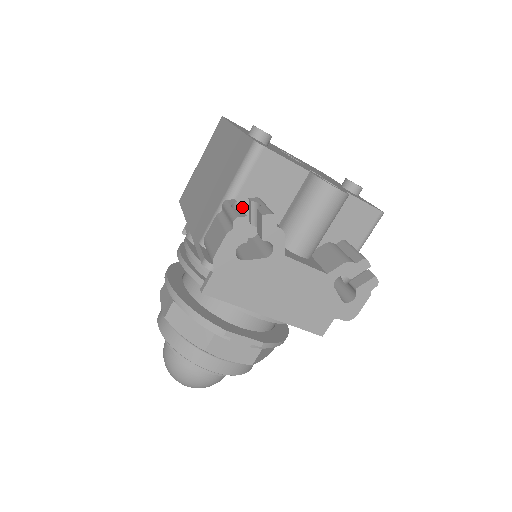
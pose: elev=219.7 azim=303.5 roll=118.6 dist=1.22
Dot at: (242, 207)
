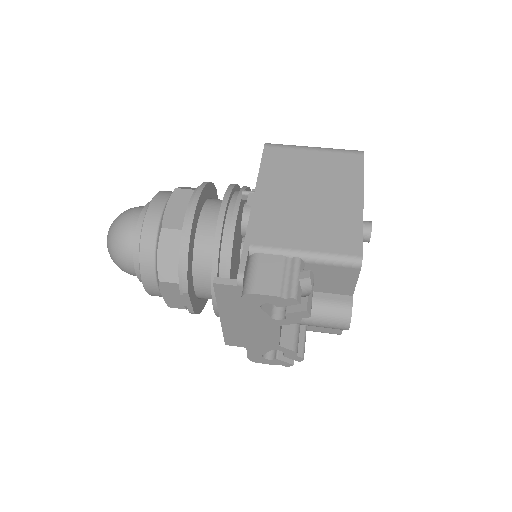
Dot at: occluded
